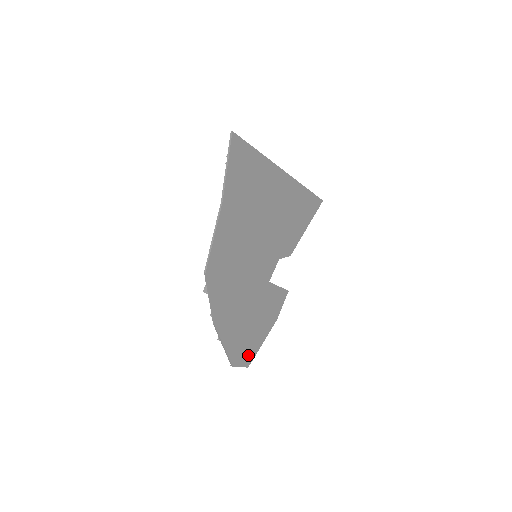
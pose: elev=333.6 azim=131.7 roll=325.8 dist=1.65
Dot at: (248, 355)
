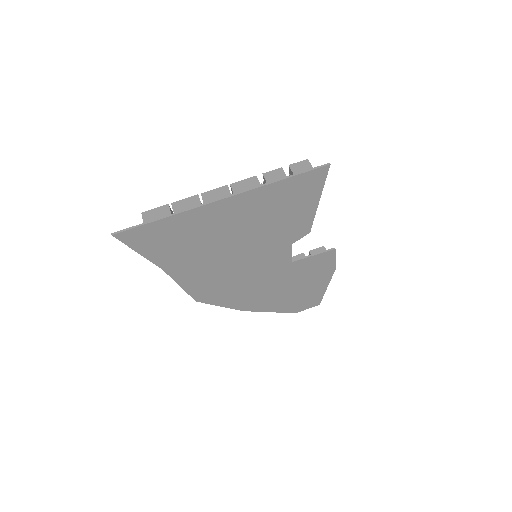
Dot at: (311, 301)
